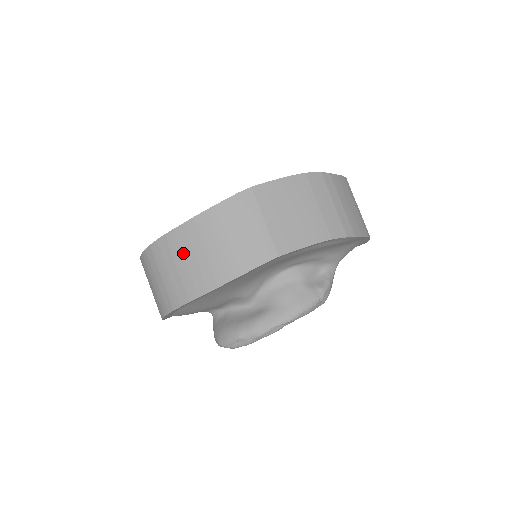
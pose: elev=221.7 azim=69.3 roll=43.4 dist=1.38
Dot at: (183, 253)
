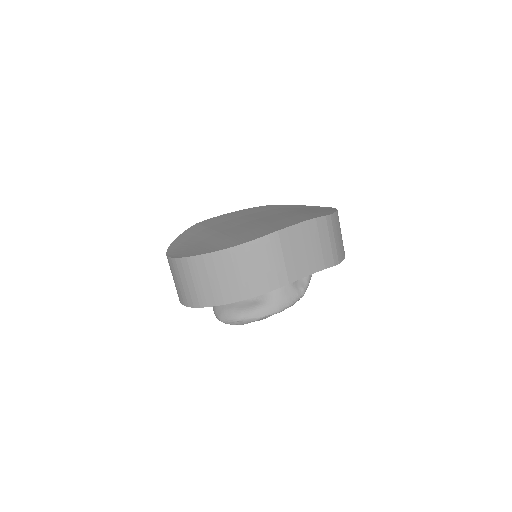
Dot at: (217, 271)
